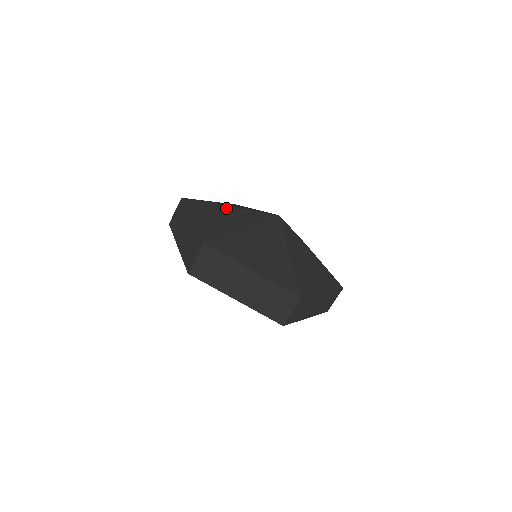
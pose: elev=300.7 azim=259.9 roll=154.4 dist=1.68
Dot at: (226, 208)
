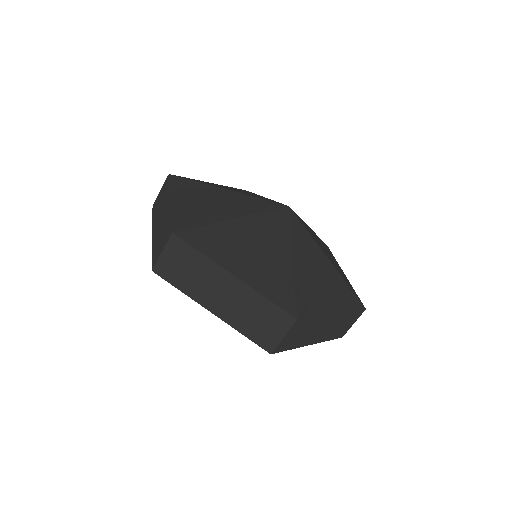
Dot at: (221, 191)
